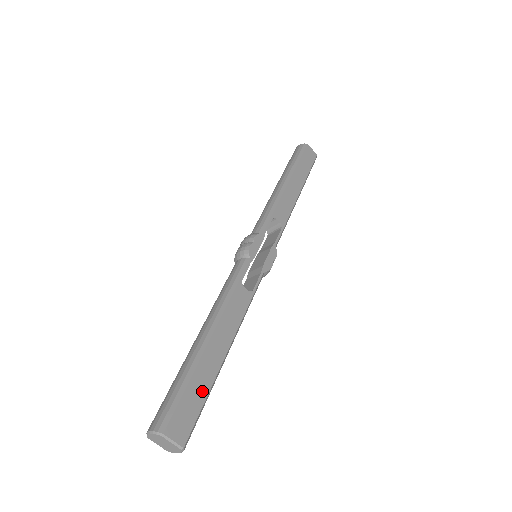
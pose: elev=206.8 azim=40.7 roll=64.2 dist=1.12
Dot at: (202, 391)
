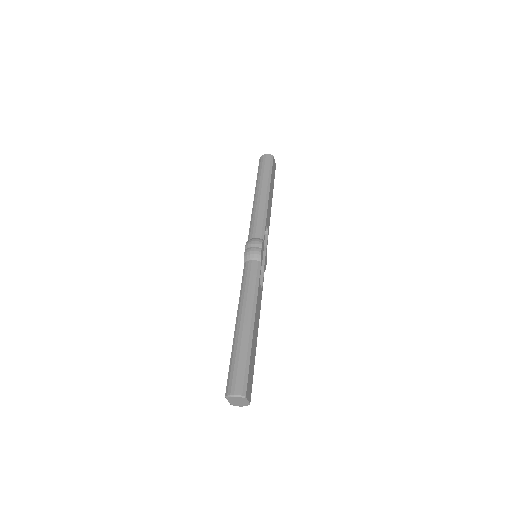
Dot at: (253, 365)
